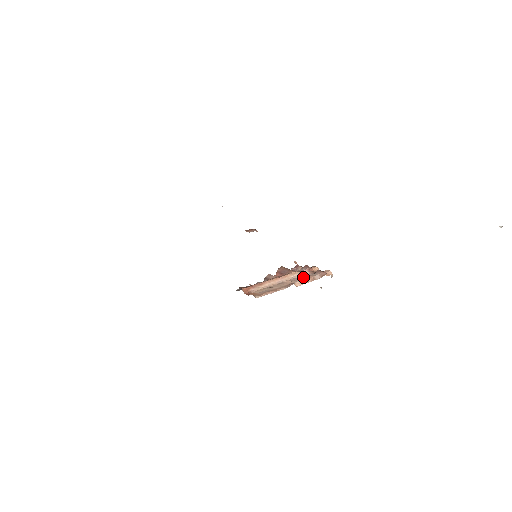
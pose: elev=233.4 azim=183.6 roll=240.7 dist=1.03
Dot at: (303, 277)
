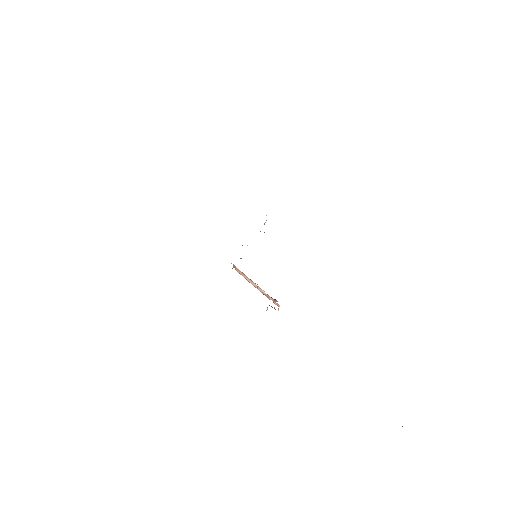
Dot at: (265, 295)
